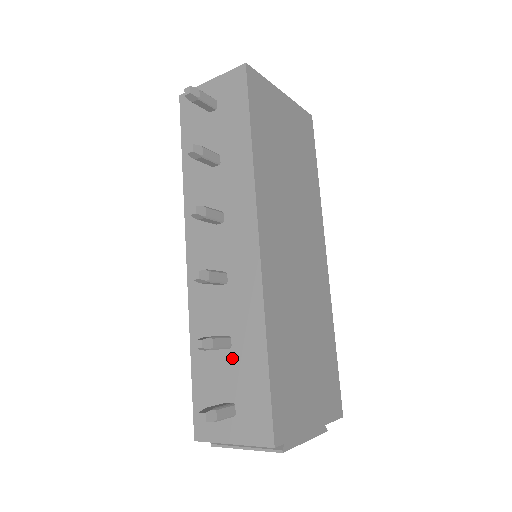
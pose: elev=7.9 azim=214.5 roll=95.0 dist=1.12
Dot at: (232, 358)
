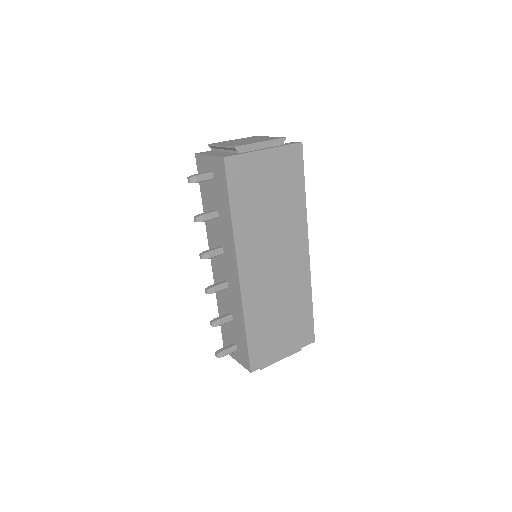
Dot at: (233, 325)
